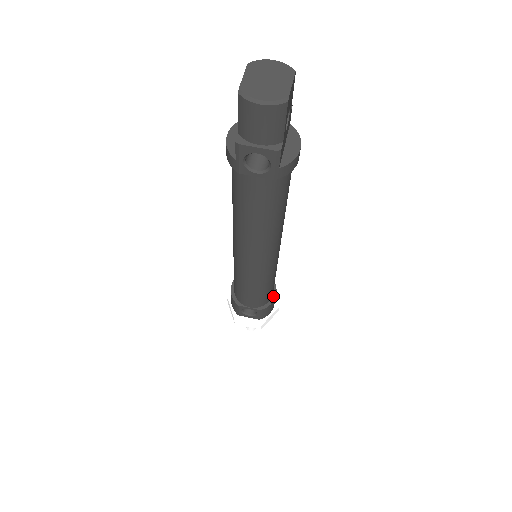
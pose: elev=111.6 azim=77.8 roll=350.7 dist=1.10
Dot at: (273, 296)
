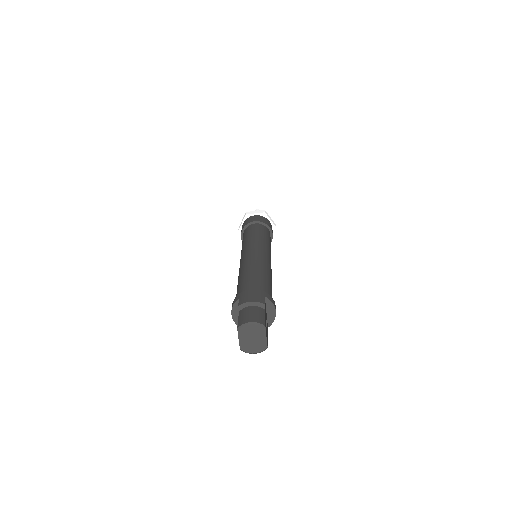
Dot at: (271, 237)
